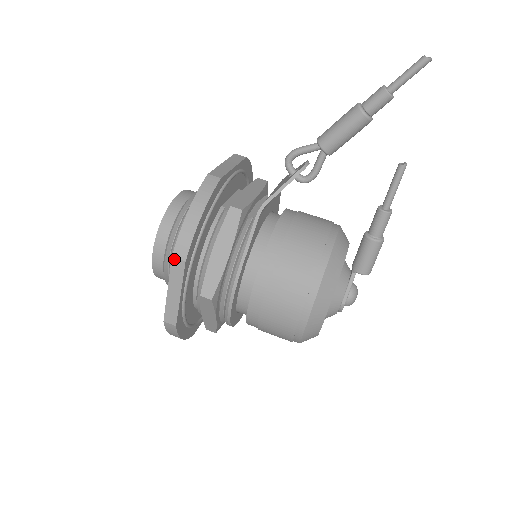
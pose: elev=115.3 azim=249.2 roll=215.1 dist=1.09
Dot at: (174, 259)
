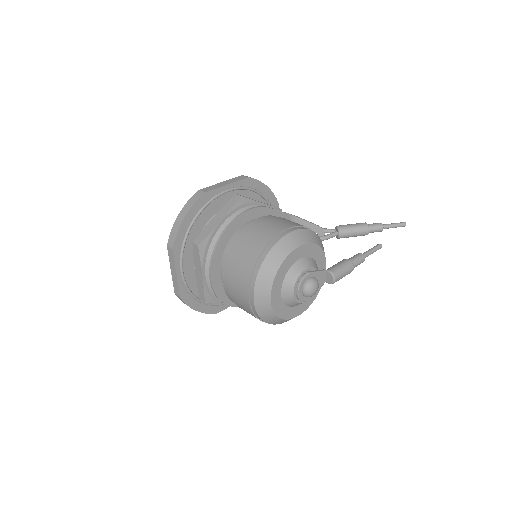
Dot at: (242, 176)
